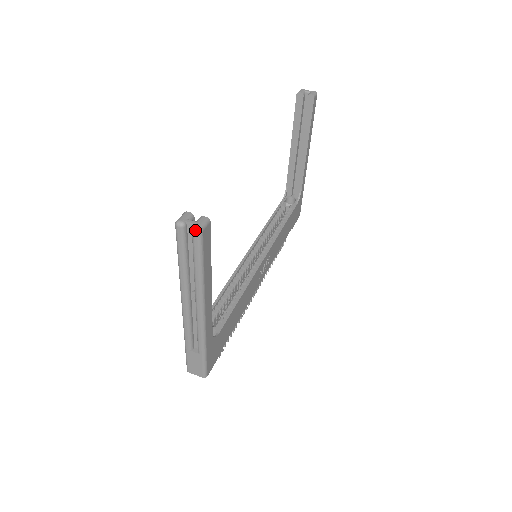
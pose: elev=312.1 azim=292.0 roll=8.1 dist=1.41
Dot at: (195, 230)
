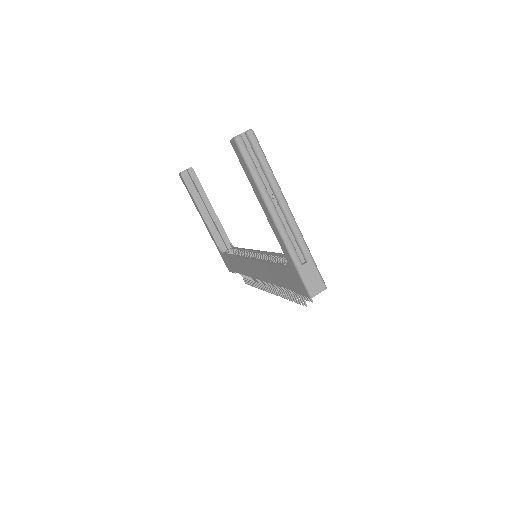
Dot at: (250, 131)
